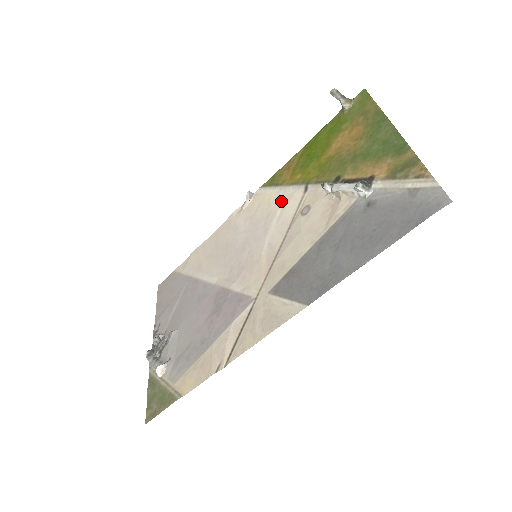
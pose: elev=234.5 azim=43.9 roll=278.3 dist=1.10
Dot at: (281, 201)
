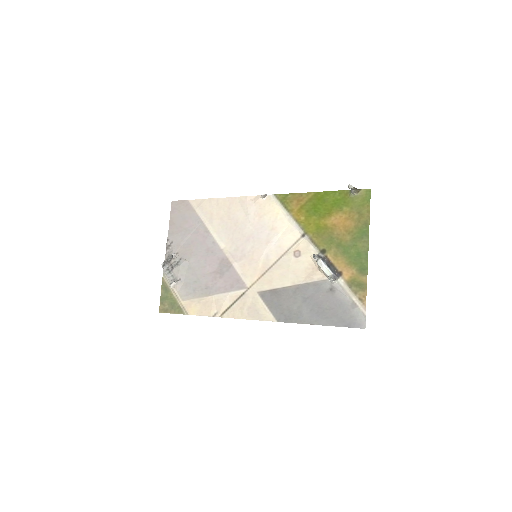
Dot at: (285, 226)
